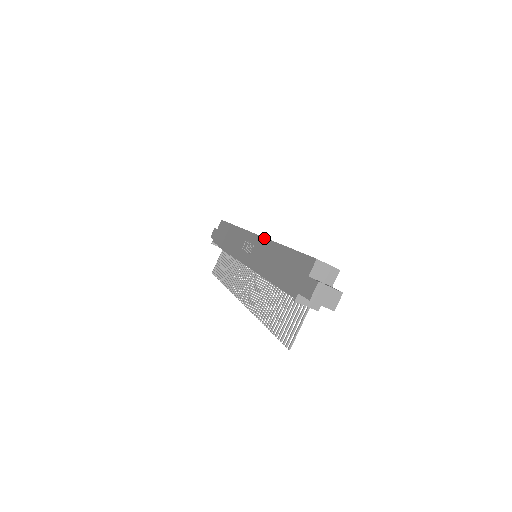
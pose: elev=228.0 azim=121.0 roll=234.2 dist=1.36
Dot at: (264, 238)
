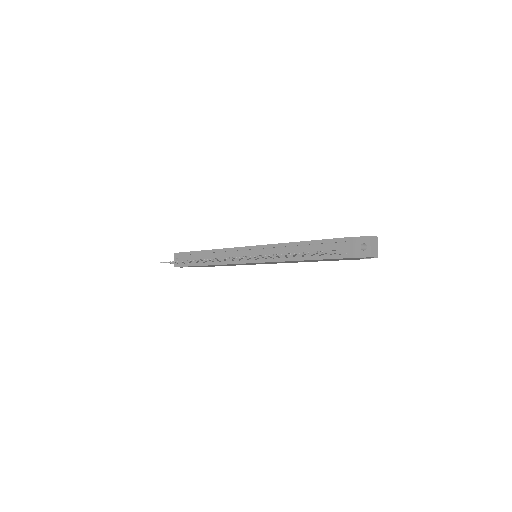
Dot at: occluded
